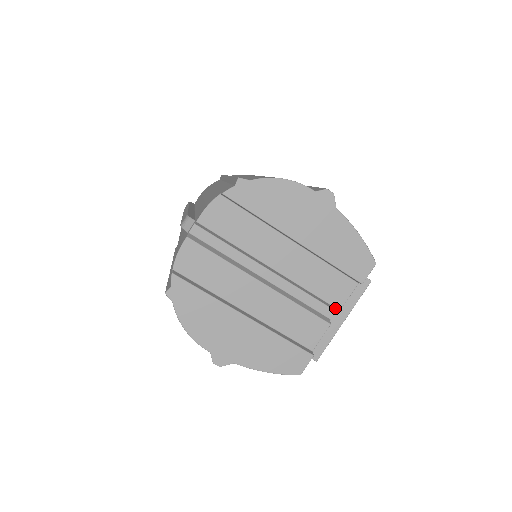
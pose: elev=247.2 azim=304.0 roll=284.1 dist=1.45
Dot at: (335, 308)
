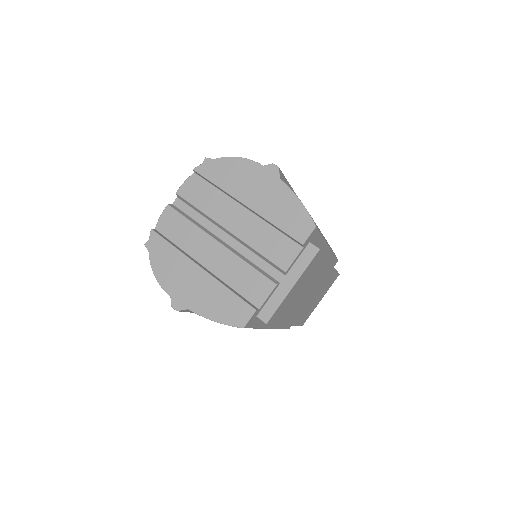
Dot at: (281, 270)
